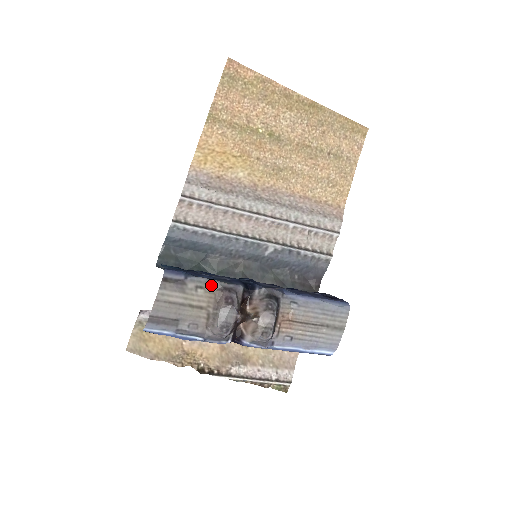
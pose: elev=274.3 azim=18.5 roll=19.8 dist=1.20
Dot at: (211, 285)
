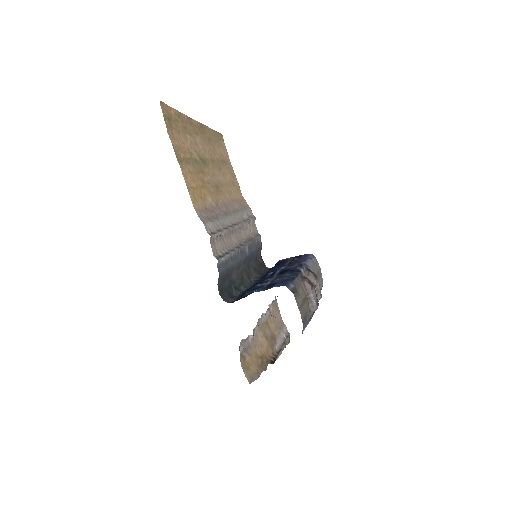
Dot at: (299, 281)
